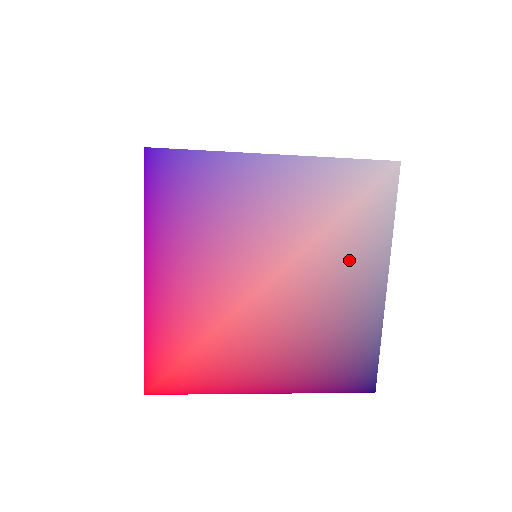
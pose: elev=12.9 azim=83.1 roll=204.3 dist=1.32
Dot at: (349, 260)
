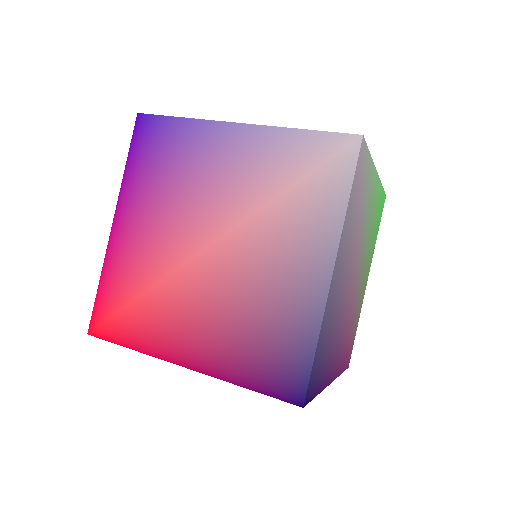
Dot at: (293, 236)
